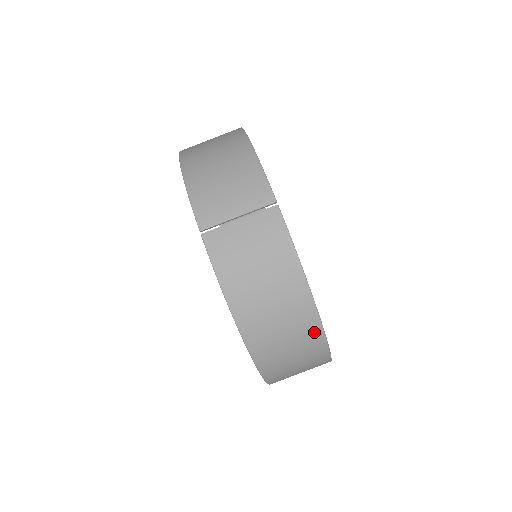
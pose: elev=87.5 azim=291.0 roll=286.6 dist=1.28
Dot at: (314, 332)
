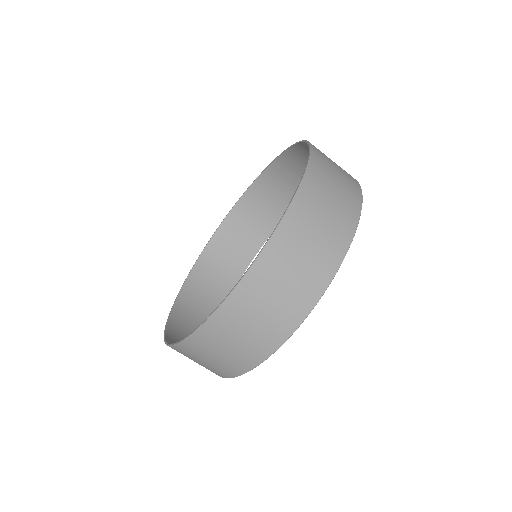
Dot at: (299, 312)
